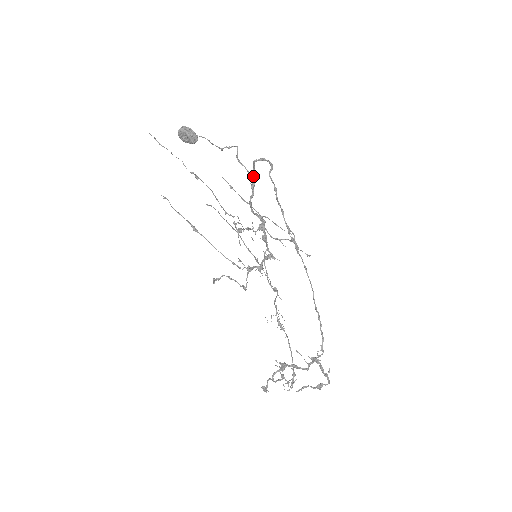
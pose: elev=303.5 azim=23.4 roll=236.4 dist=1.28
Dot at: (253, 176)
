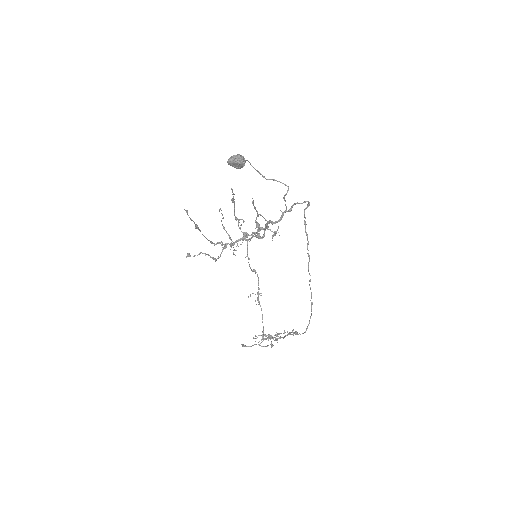
Dot at: occluded
